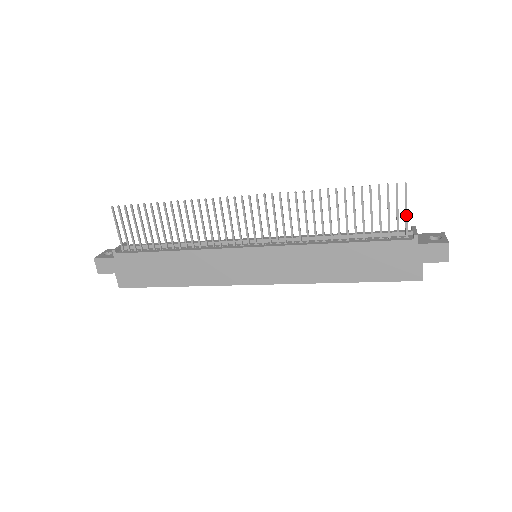
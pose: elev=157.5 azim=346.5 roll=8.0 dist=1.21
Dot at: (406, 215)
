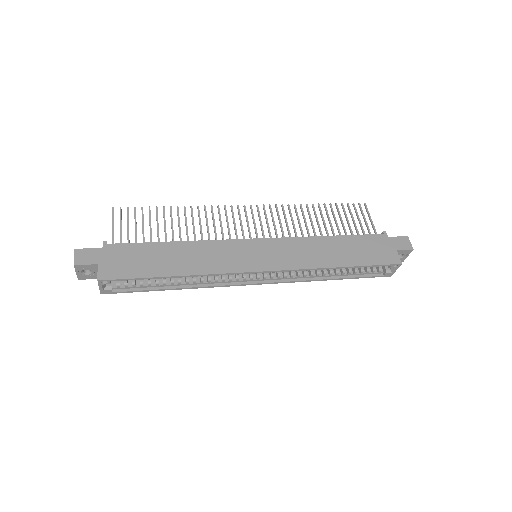
Dot at: (372, 222)
